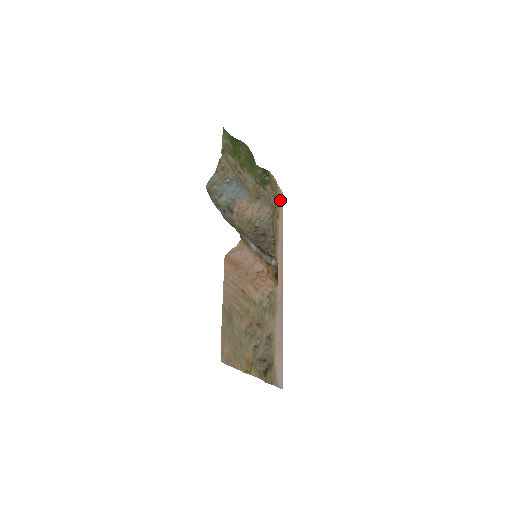
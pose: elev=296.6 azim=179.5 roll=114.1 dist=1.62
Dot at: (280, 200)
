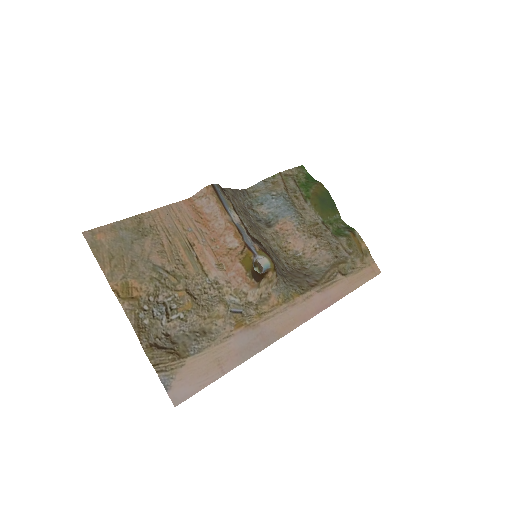
Dot at: (365, 270)
